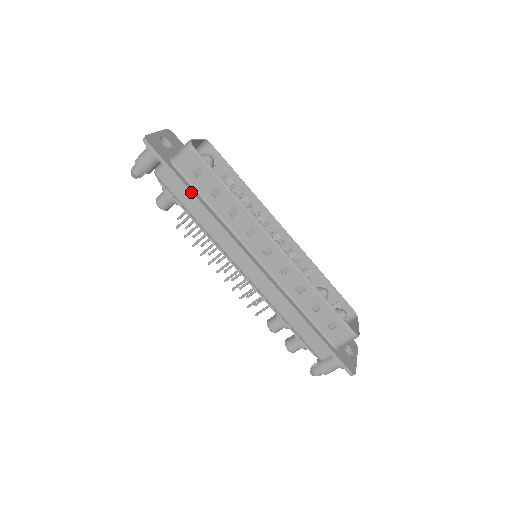
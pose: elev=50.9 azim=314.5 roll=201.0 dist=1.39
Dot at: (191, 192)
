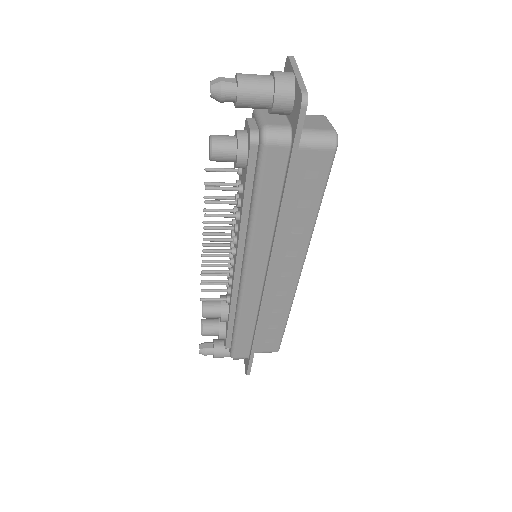
Dot at: (288, 193)
